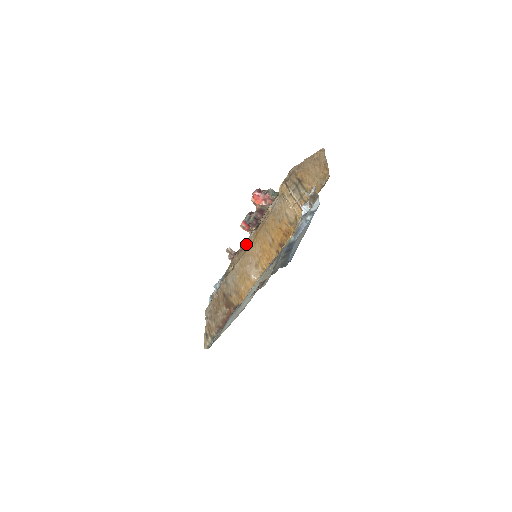
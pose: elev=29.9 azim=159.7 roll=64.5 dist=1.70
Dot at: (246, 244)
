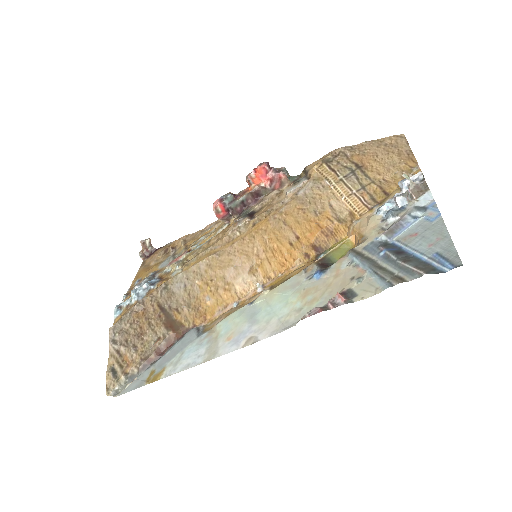
Dot at: (225, 236)
